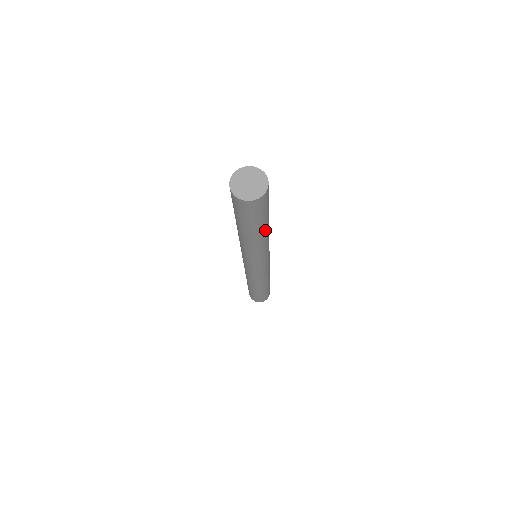
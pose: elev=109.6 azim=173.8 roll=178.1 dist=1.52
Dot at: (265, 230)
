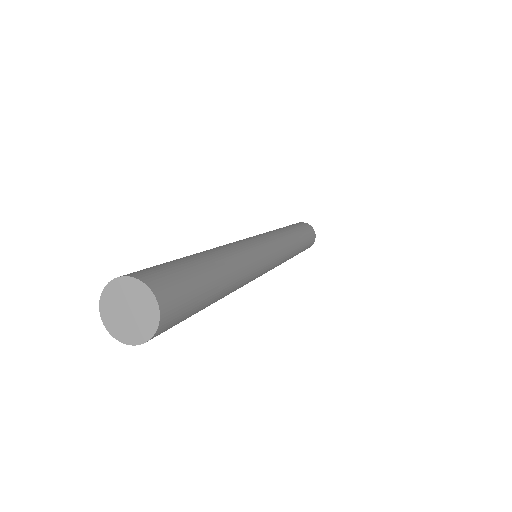
Dot at: occluded
